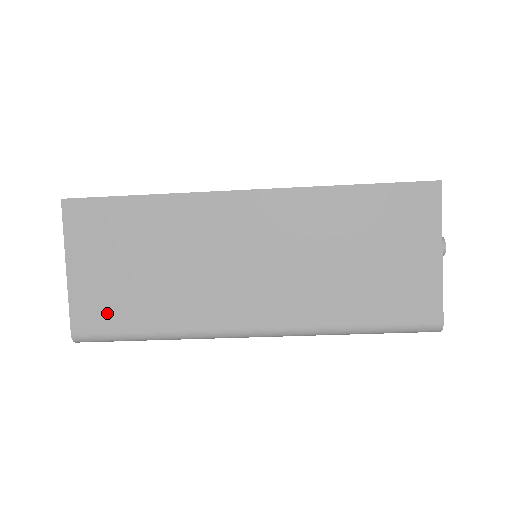
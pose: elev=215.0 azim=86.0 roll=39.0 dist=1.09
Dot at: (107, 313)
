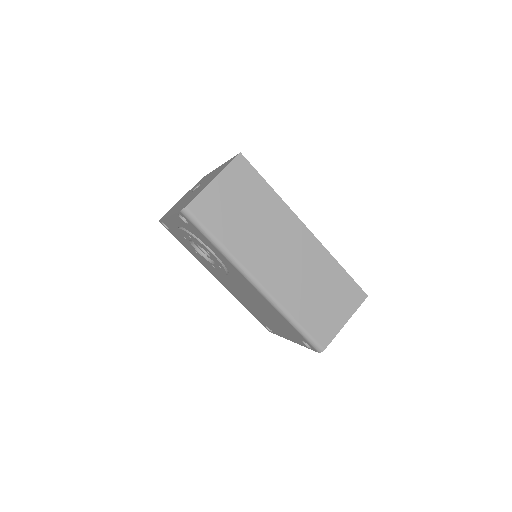
Dot at: (211, 214)
